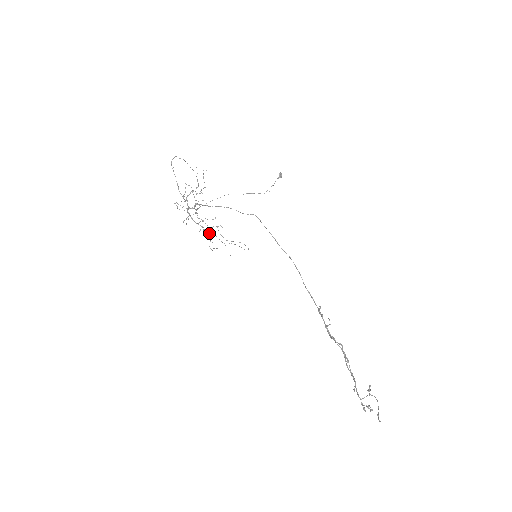
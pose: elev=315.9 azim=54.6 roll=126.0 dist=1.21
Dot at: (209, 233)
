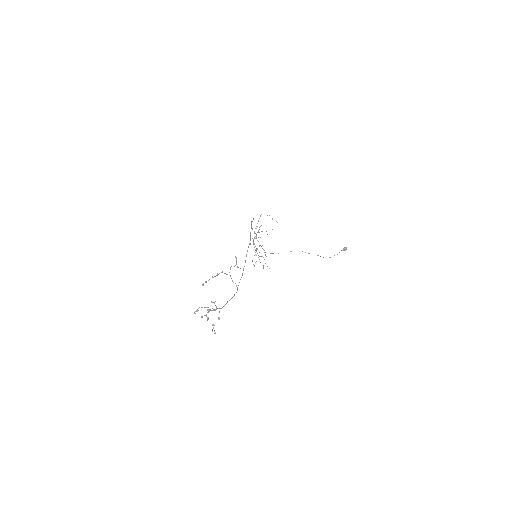
Dot at: occluded
